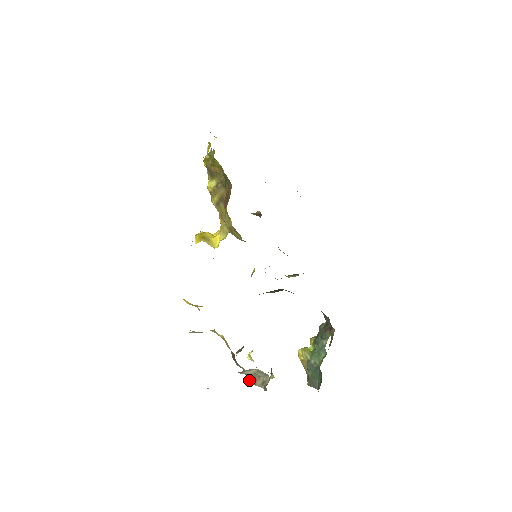
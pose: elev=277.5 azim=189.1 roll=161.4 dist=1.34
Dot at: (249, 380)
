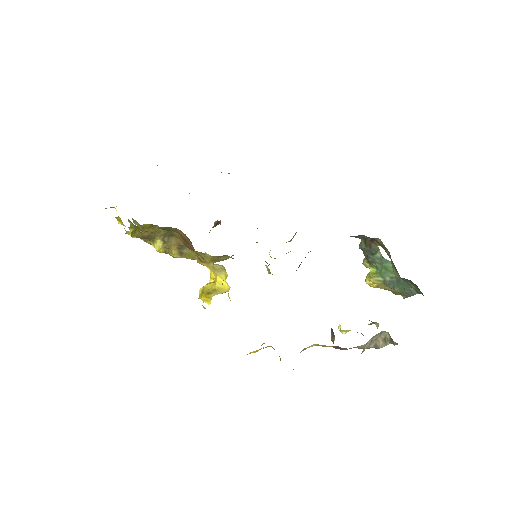
Dot at: occluded
